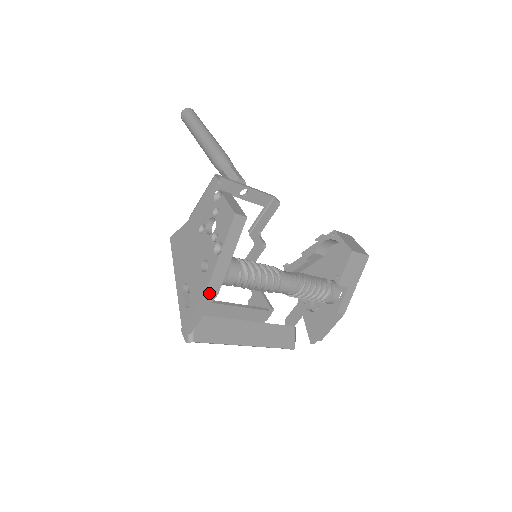
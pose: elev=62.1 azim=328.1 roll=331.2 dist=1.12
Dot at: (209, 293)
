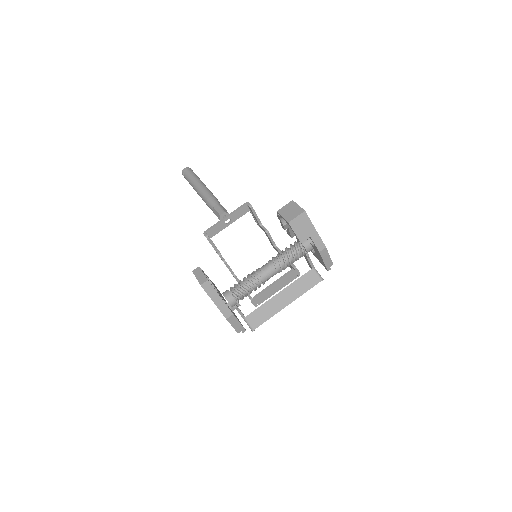
Dot at: (229, 318)
